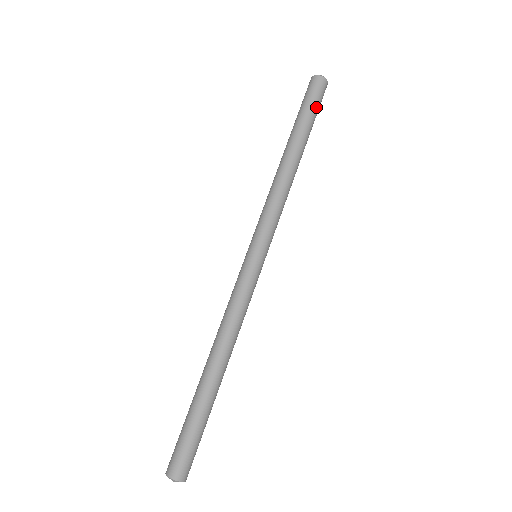
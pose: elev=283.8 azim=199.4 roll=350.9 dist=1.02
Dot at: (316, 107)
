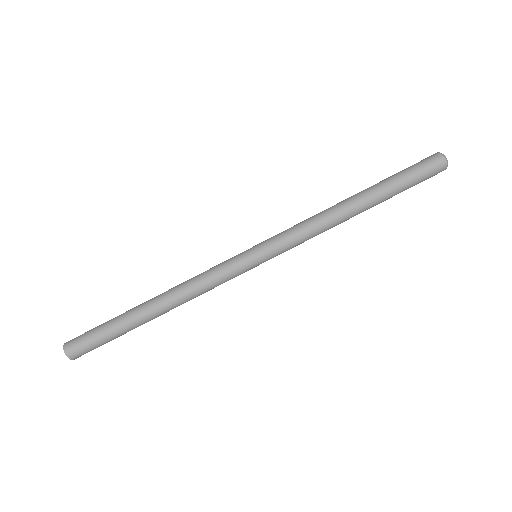
Dot at: (414, 180)
